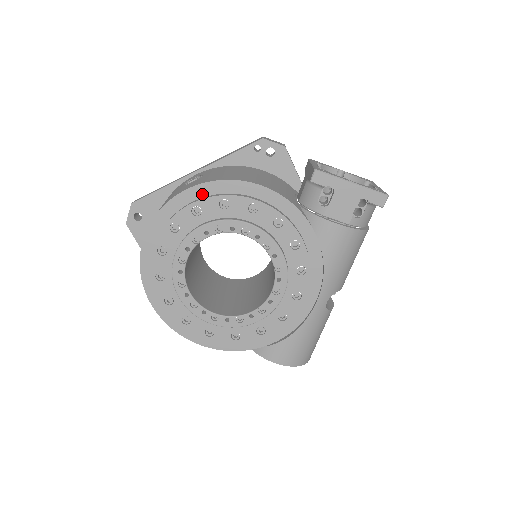
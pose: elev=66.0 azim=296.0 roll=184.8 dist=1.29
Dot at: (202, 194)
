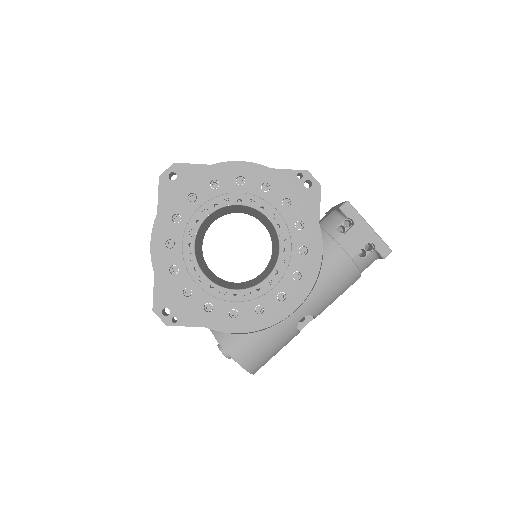
Dot at: (251, 171)
